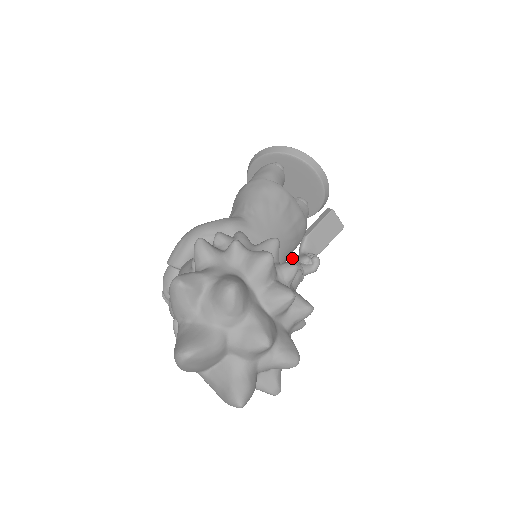
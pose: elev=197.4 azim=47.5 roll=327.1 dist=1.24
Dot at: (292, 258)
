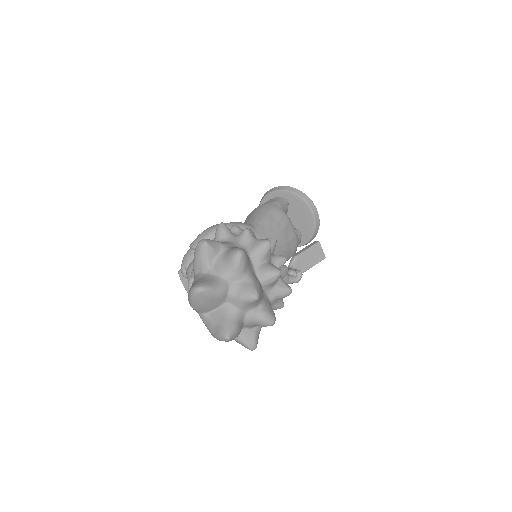
Dot at: occluded
